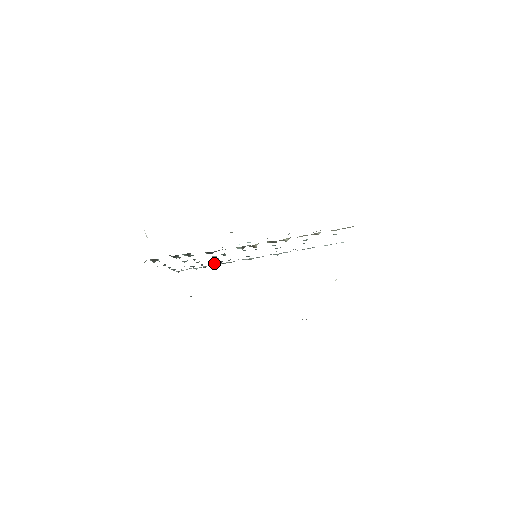
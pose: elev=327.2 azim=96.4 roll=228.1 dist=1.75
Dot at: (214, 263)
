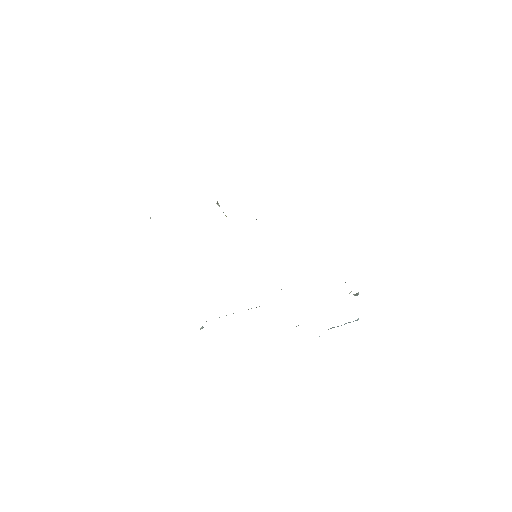
Dot at: occluded
